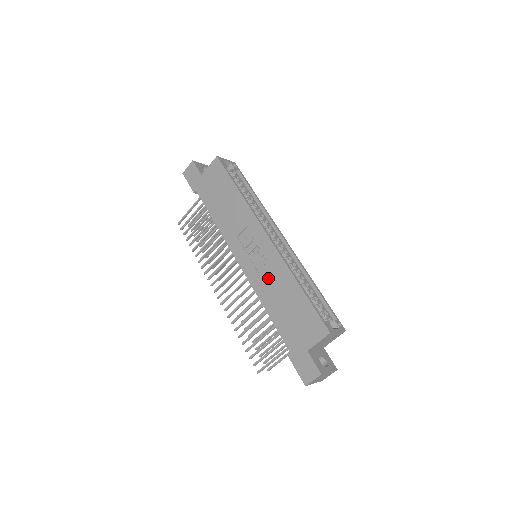
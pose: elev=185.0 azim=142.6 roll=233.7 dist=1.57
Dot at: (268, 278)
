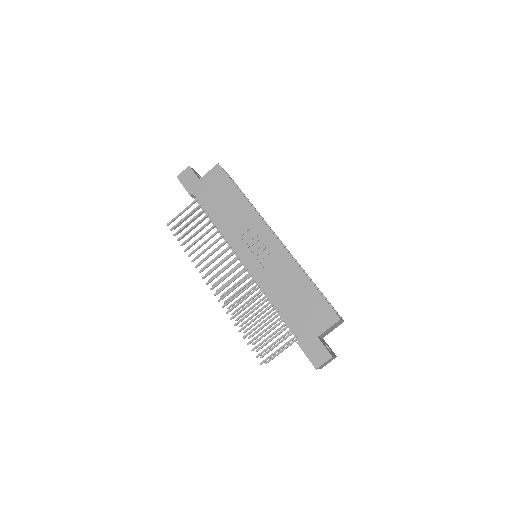
Dot at: (275, 273)
